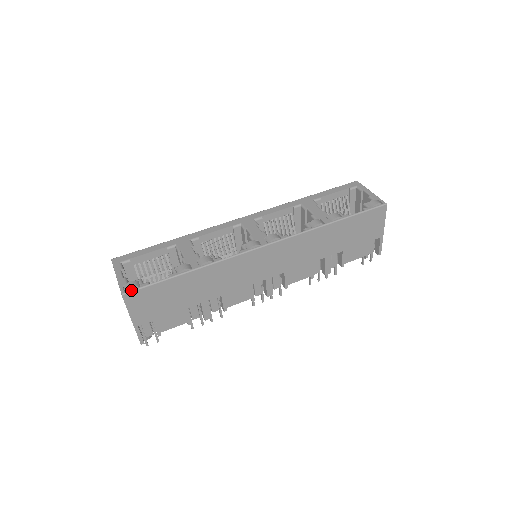
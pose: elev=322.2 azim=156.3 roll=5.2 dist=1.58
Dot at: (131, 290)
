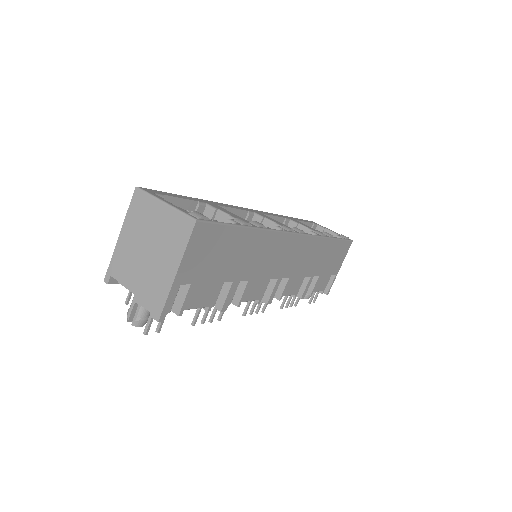
Dot at: (205, 219)
